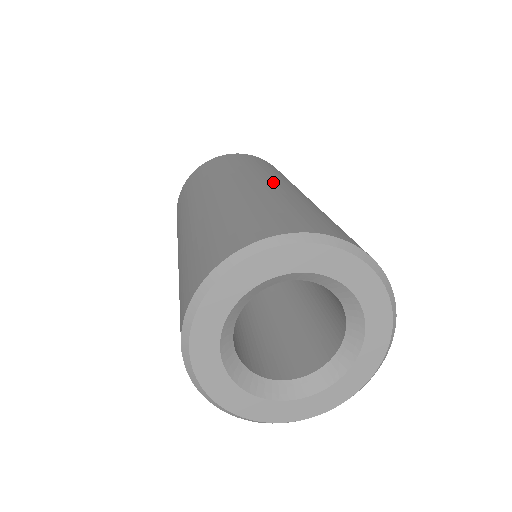
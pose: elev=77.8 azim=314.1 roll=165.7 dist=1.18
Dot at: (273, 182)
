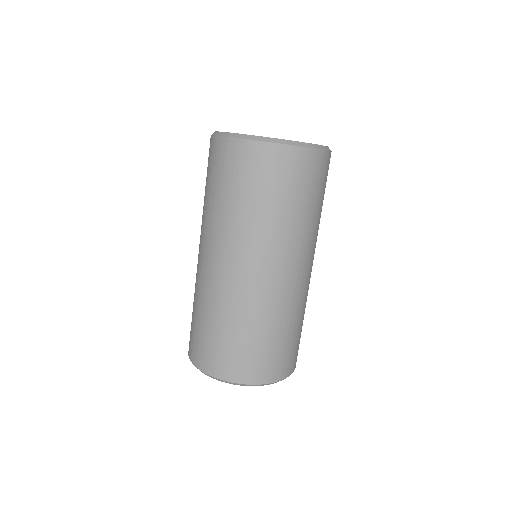
Dot at: (308, 274)
